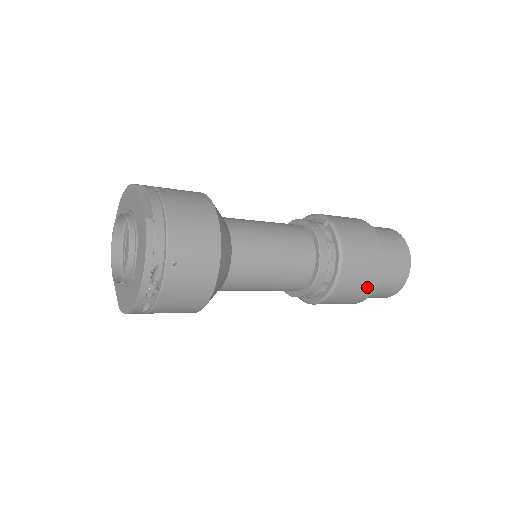
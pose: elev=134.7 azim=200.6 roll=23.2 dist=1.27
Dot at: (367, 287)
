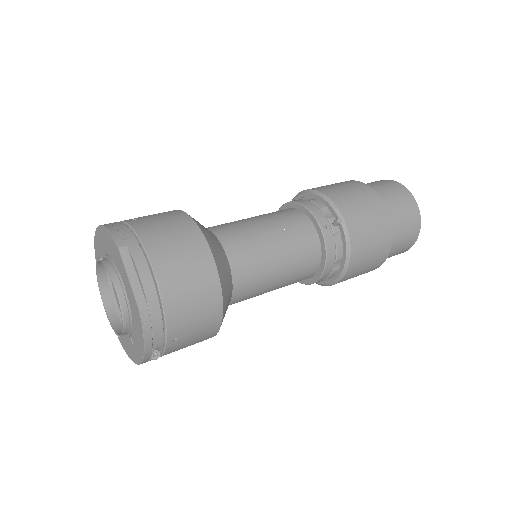
Dot at: (369, 271)
